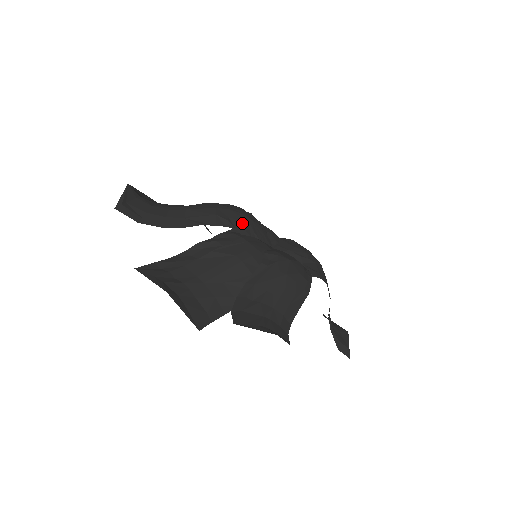
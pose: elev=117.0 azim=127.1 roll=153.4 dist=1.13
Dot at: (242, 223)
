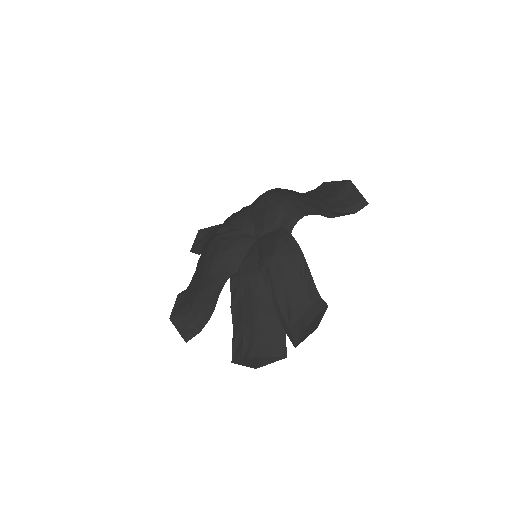
Dot at: (229, 263)
